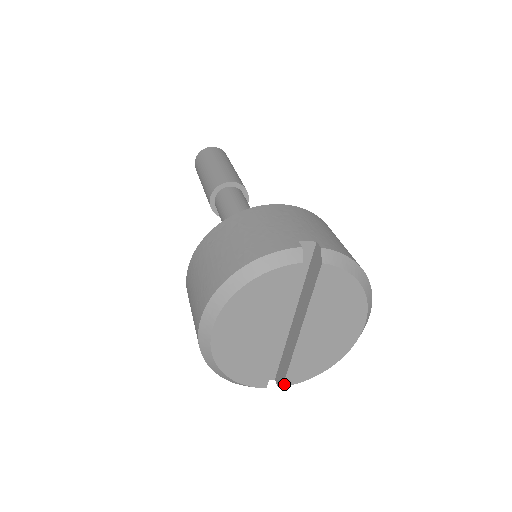
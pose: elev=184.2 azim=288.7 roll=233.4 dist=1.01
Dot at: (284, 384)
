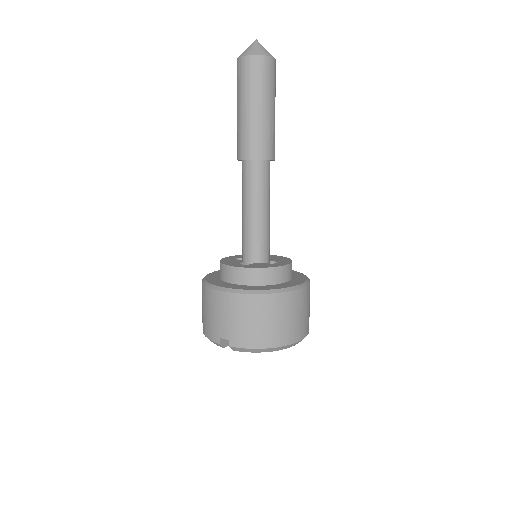
Dot at: occluded
